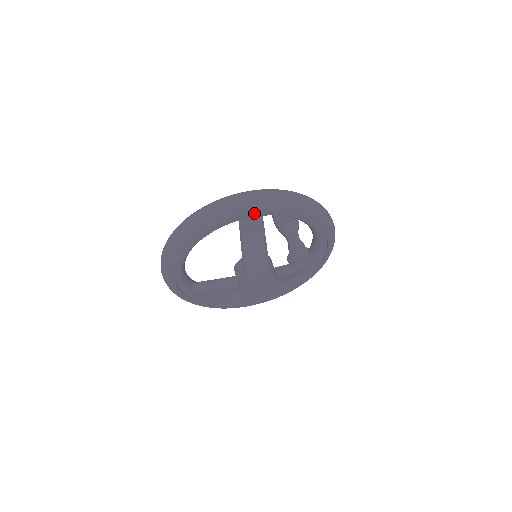
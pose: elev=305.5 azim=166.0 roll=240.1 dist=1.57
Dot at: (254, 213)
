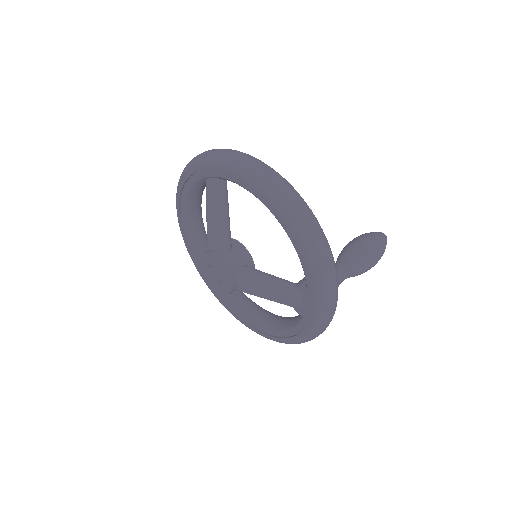
Dot at: (205, 169)
